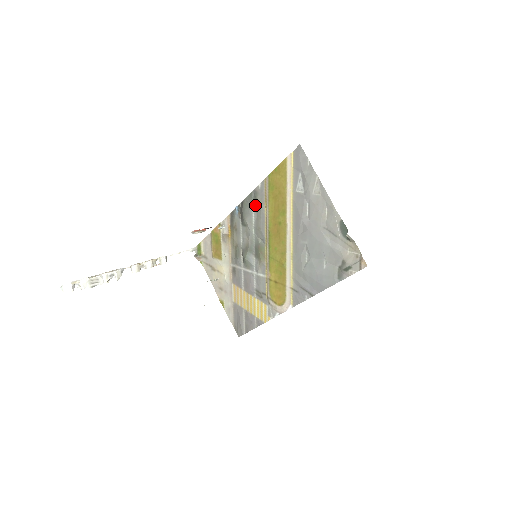
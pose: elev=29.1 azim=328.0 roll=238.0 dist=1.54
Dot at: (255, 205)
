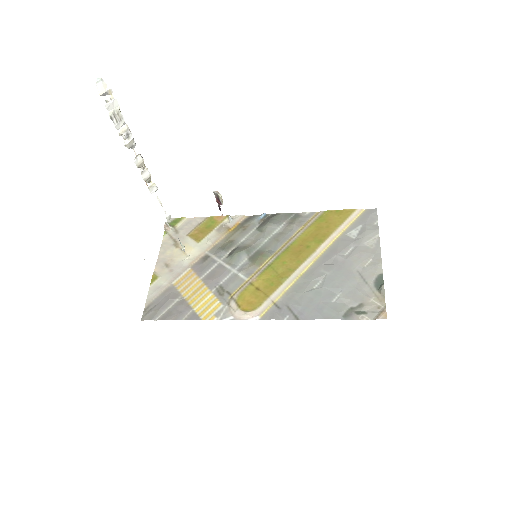
Dot at: (289, 223)
